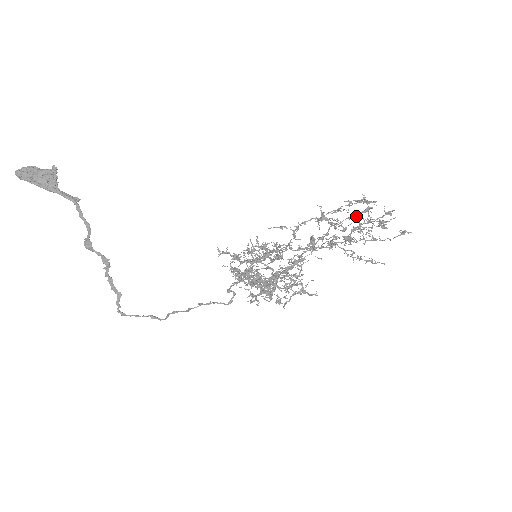
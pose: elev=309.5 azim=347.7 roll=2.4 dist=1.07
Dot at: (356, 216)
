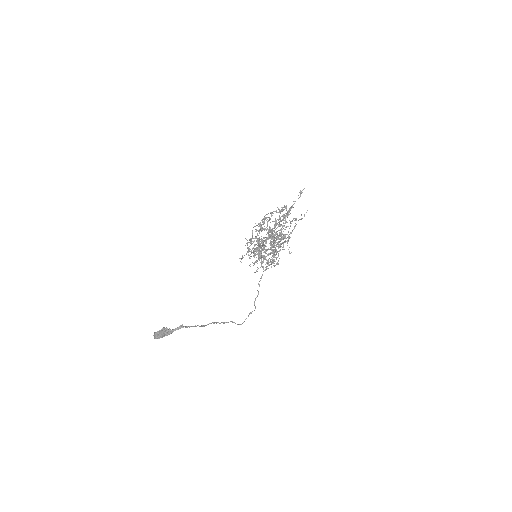
Dot at: occluded
